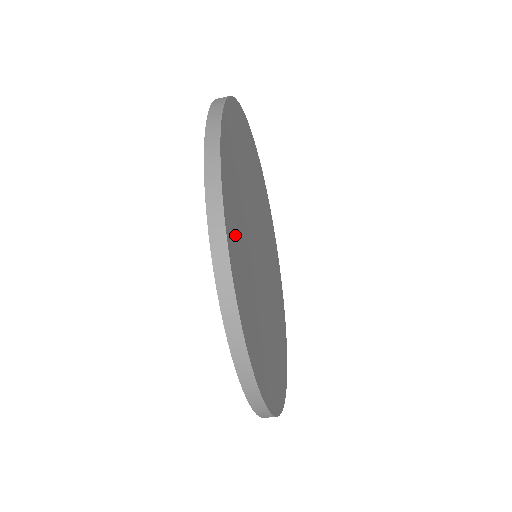
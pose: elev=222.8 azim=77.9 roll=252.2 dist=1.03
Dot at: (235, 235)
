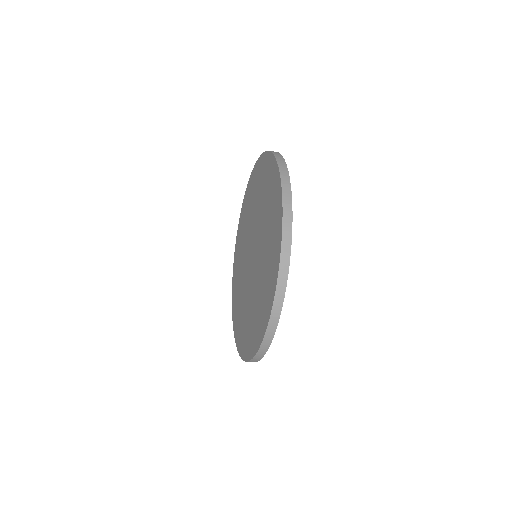
Dot at: occluded
